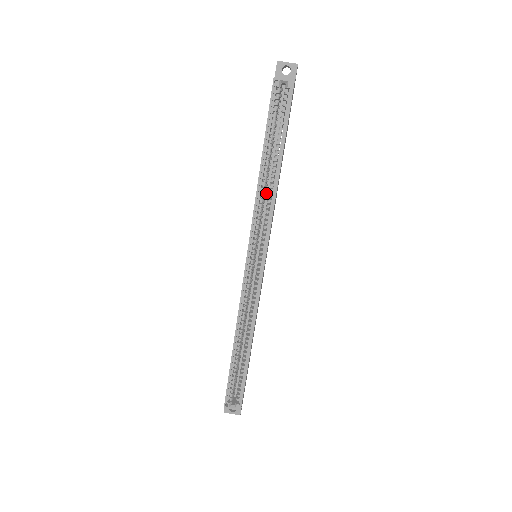
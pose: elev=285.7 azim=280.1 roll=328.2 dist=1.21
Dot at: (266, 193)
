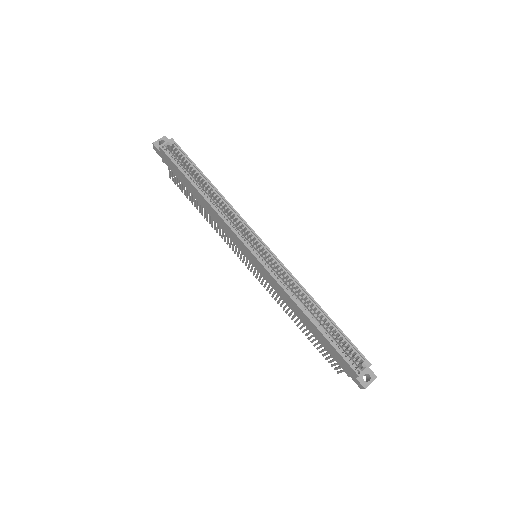
Dot at: occluded
